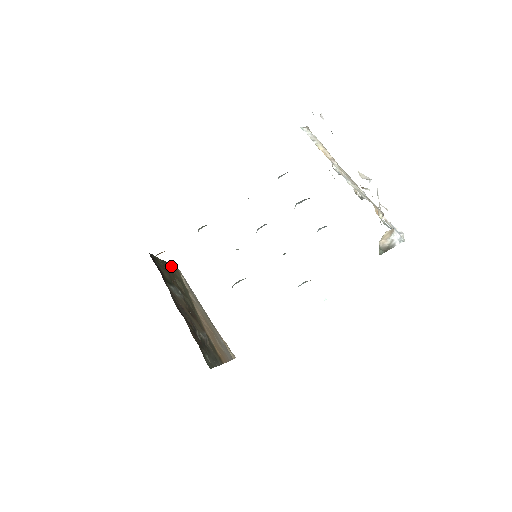
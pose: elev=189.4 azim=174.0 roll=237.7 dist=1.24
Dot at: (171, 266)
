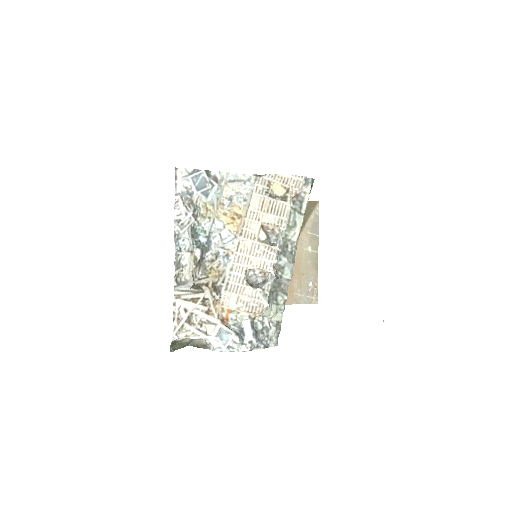
Dot at: occluded
